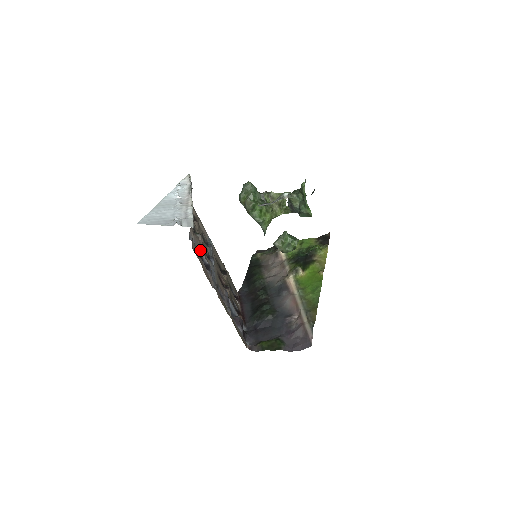
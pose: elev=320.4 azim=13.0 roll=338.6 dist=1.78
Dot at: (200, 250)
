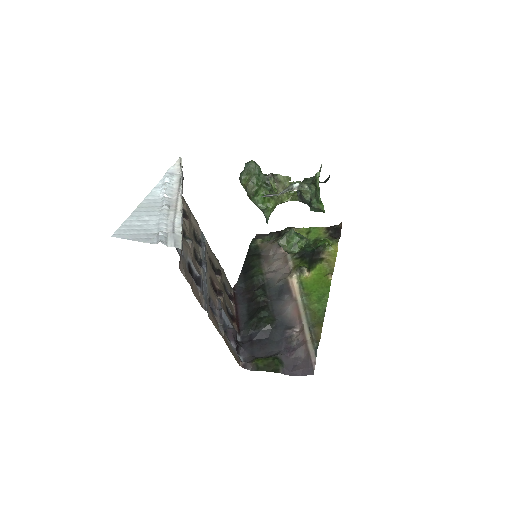
Dot at: (190, 261)
